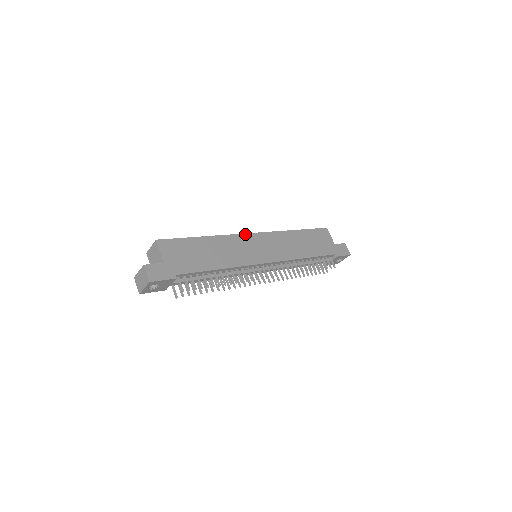
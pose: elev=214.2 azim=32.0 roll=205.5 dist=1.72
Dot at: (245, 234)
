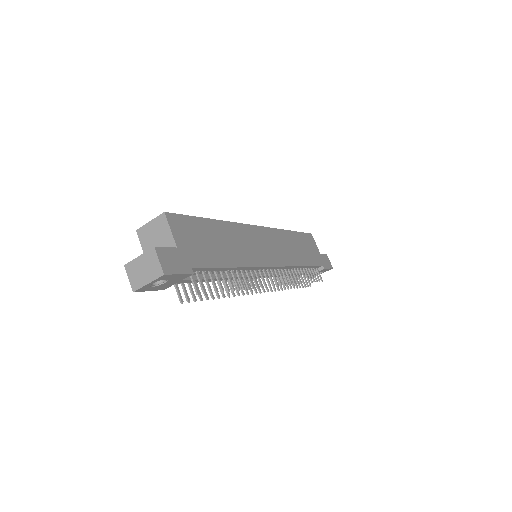
Dot at: (250, 225)
